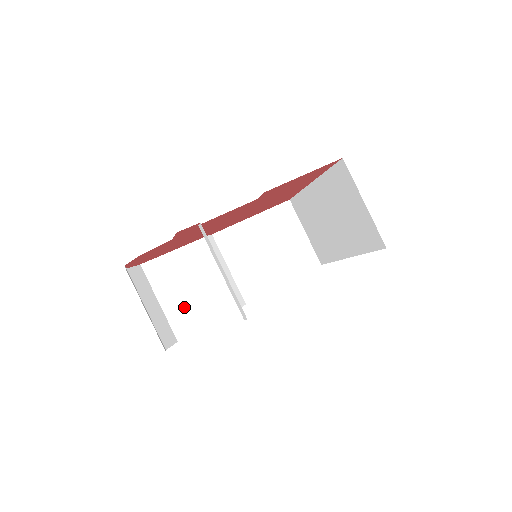
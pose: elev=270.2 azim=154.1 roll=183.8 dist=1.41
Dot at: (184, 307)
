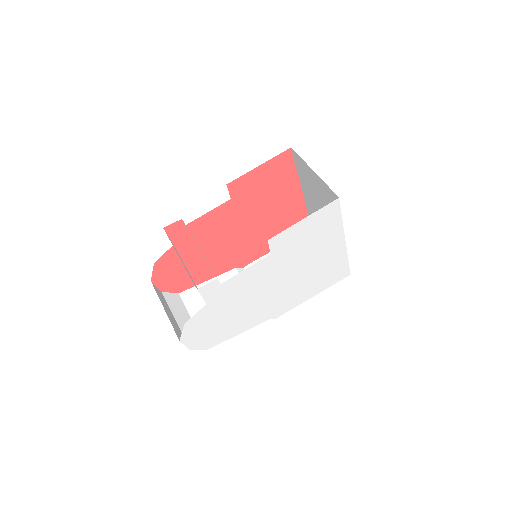
Dot at: occluded
